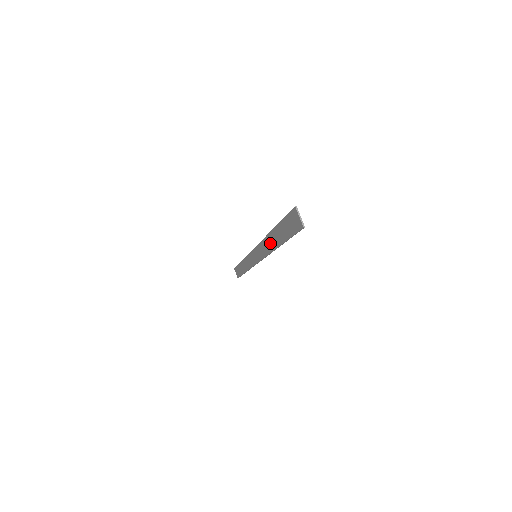
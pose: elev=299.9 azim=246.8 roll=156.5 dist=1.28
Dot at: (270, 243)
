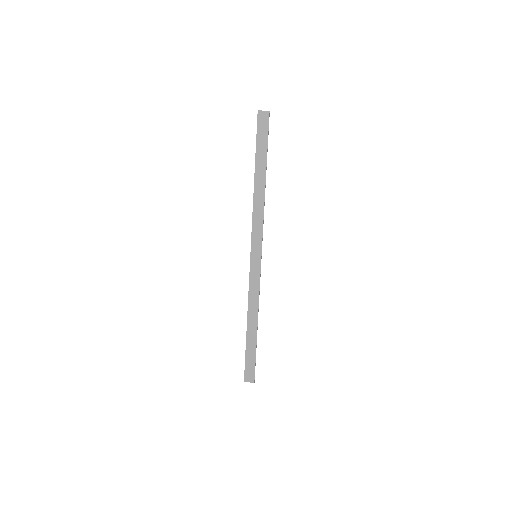
Dot at: (259, 192)
